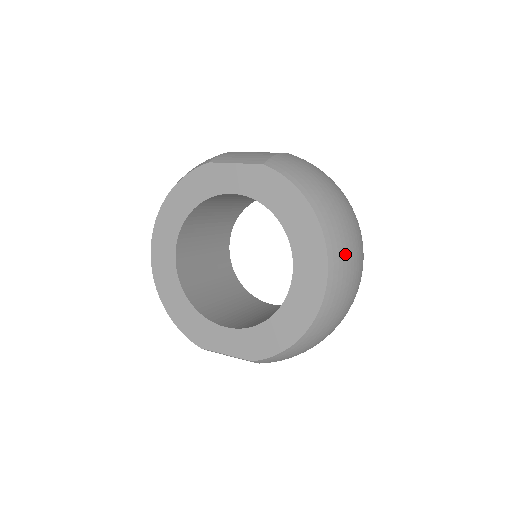
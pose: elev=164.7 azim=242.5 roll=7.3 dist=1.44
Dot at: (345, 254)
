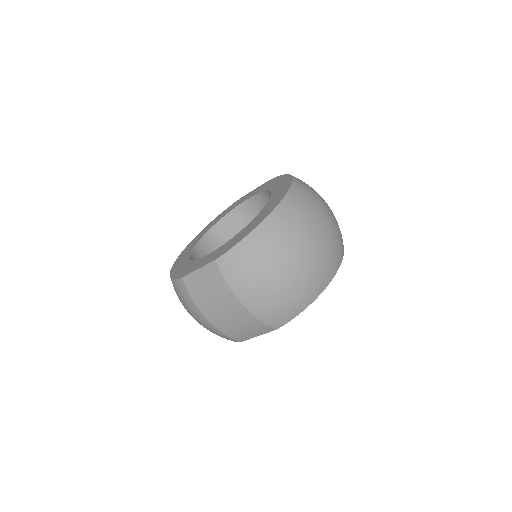
Dot at: (309, 194)
